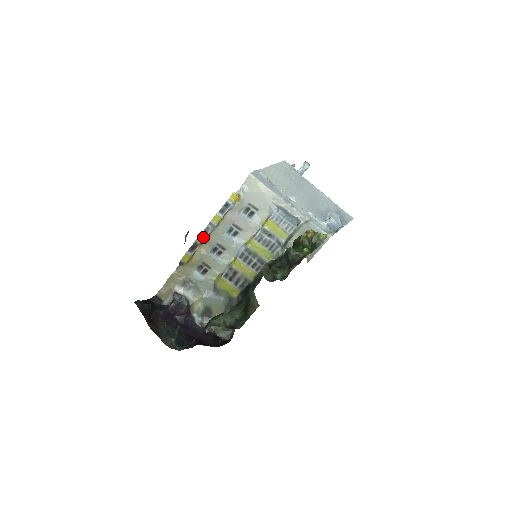
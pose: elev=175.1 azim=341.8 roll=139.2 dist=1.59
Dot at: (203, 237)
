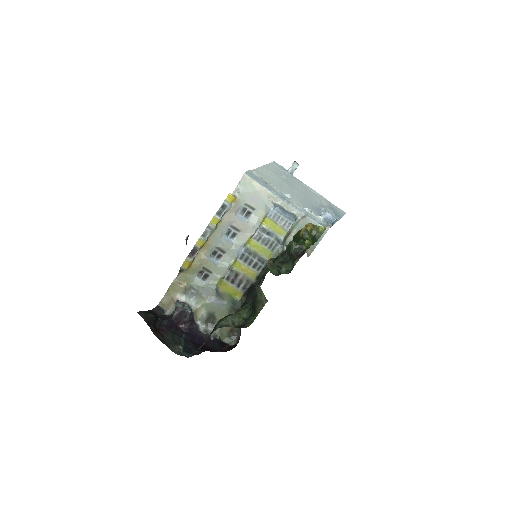
Dot at: (202, 241)
